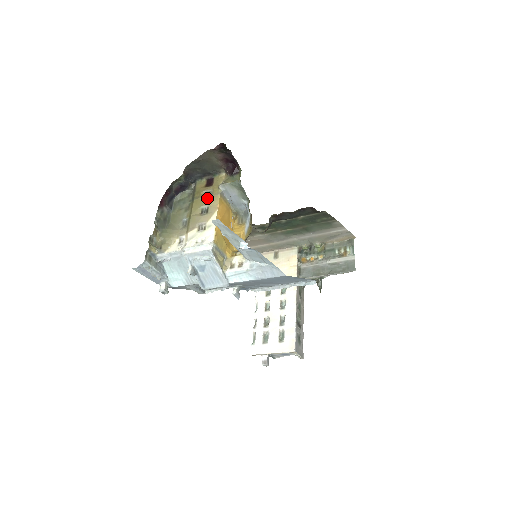
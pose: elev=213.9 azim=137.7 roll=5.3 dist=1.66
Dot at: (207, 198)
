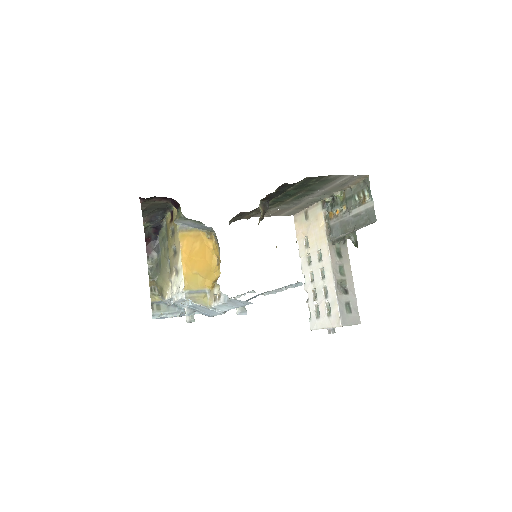
Dot at: (173, 237)
